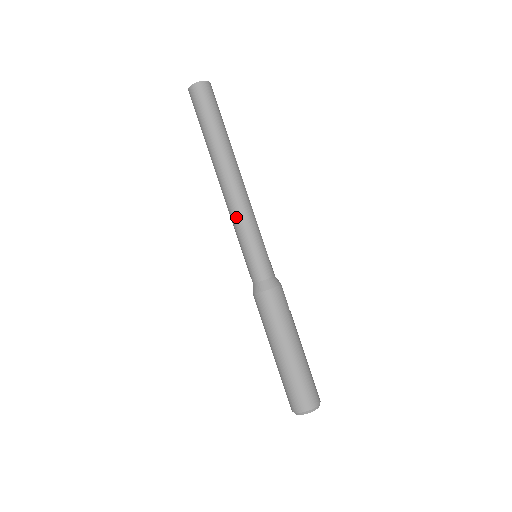
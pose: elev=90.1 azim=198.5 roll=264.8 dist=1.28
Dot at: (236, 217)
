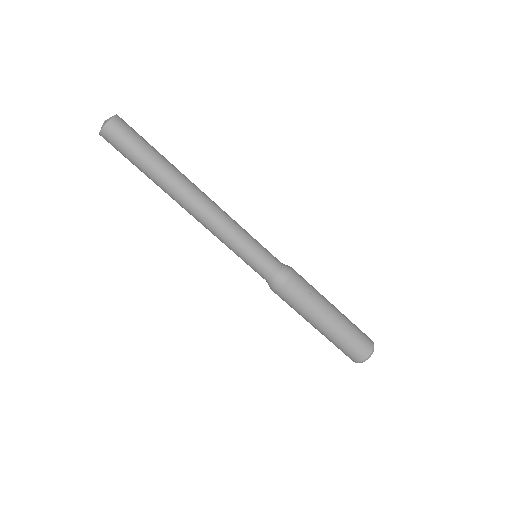
Dot at: occluded
